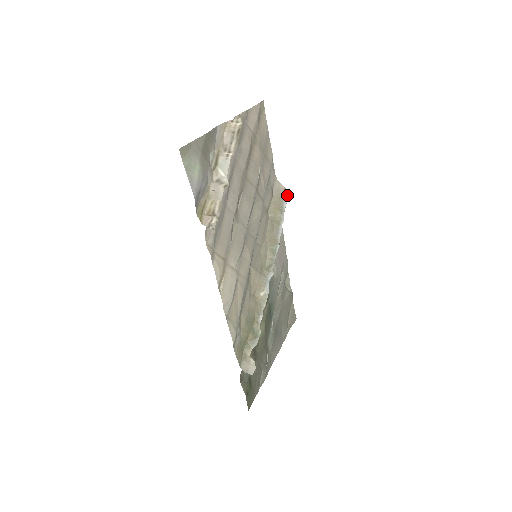
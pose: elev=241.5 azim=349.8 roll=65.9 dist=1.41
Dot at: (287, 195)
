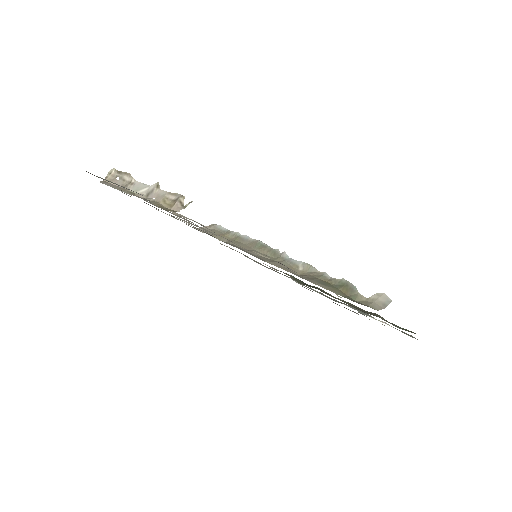
Dot at: (216, 225)
